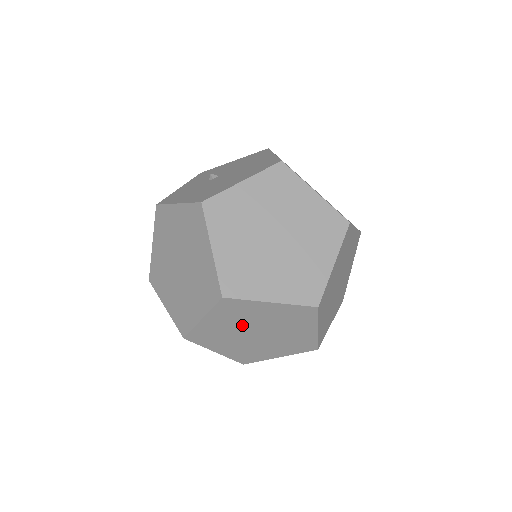
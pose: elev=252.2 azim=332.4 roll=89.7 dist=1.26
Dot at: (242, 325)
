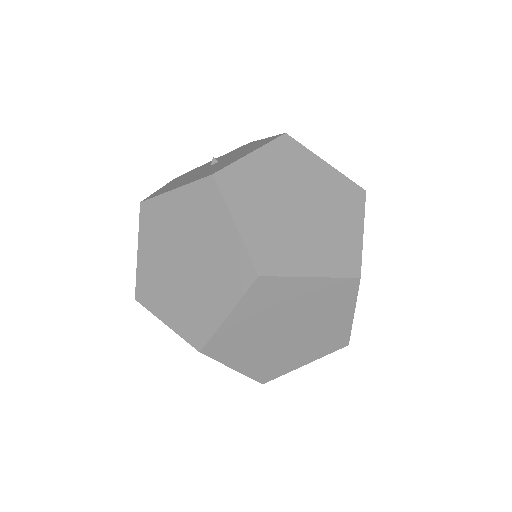
Dot at: occluded
